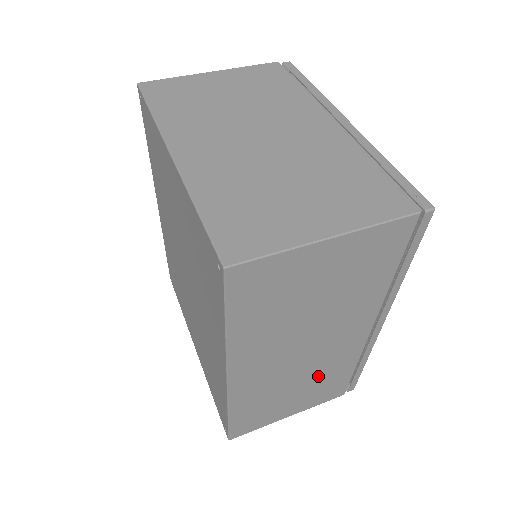
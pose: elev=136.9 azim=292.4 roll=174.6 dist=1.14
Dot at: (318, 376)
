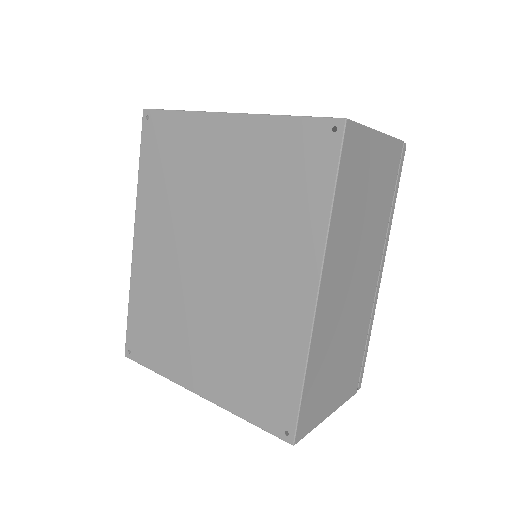
Dot at: (351, 338)
